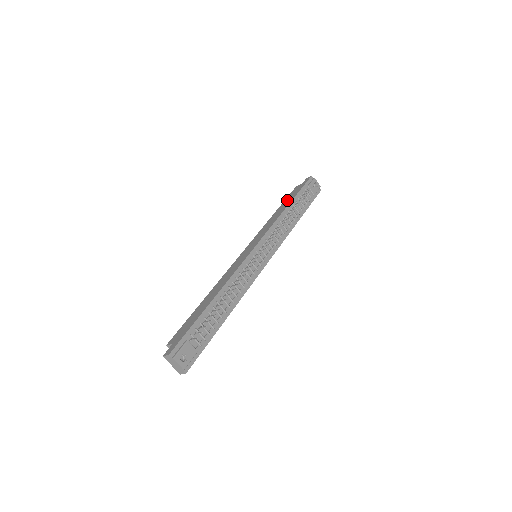
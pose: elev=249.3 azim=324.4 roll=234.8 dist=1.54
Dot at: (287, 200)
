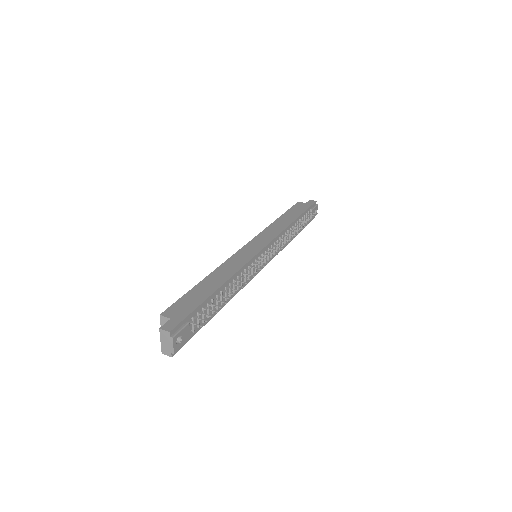
Dot at: (292, 212)
